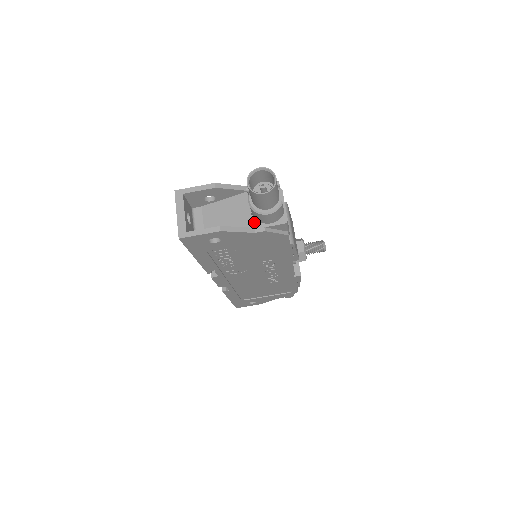
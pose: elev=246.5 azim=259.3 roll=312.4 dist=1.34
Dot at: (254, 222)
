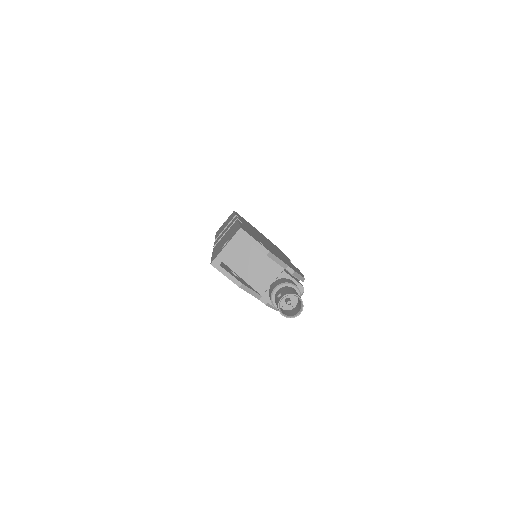
Dot at: (266, 293)
